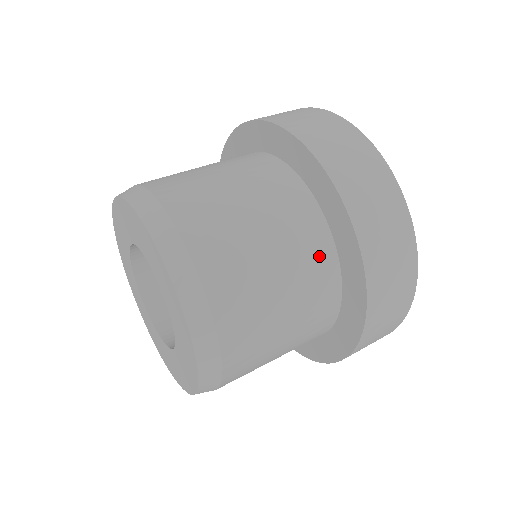
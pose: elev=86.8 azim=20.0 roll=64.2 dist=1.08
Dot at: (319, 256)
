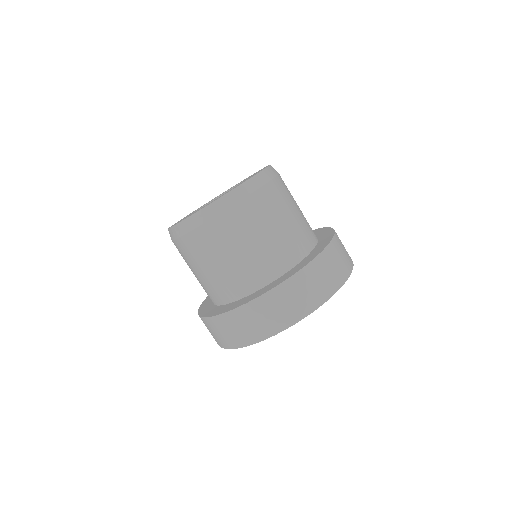
Dot at: (294, 252)
